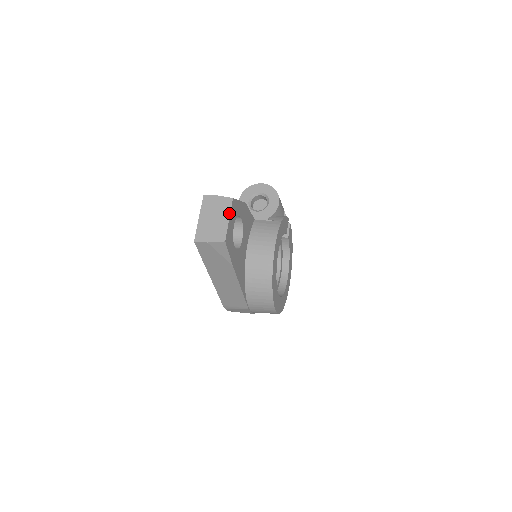
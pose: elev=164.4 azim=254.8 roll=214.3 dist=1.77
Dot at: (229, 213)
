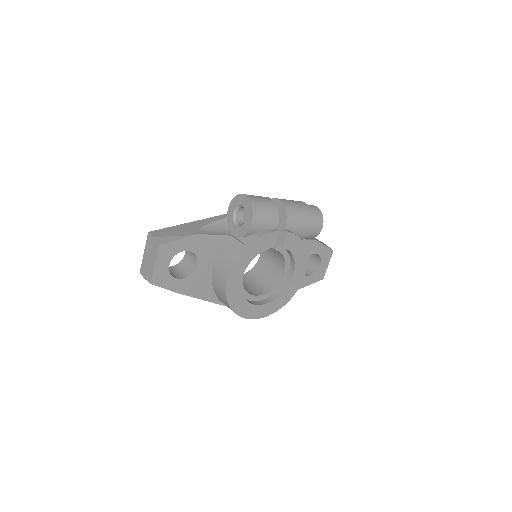
Dot at: (155, 259)
